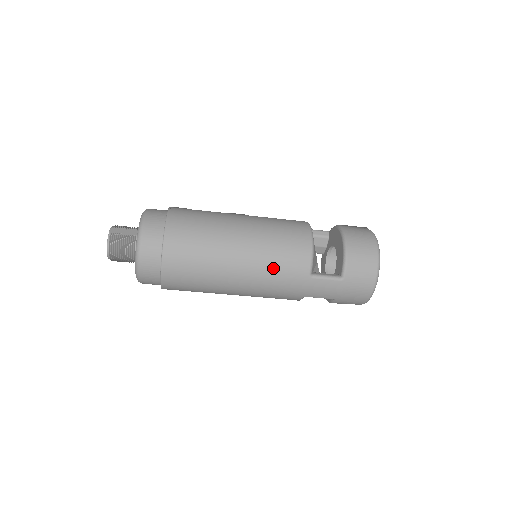
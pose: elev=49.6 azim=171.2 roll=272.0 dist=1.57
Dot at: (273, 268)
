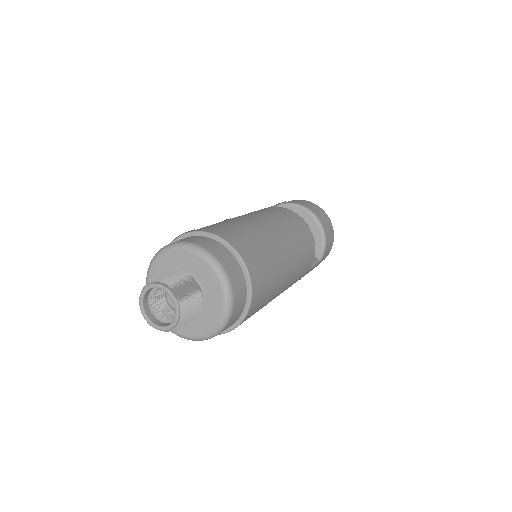
Dot at: (299, 274)
